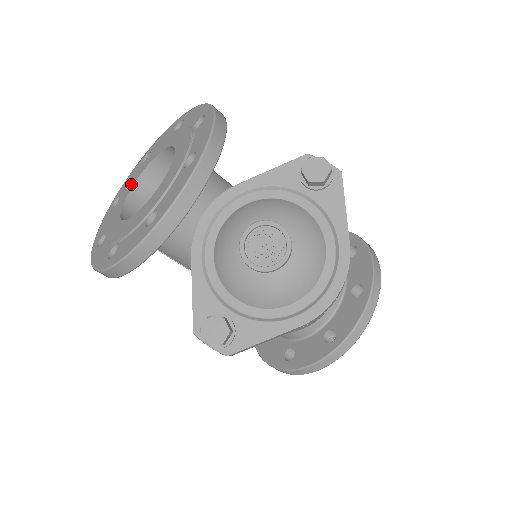
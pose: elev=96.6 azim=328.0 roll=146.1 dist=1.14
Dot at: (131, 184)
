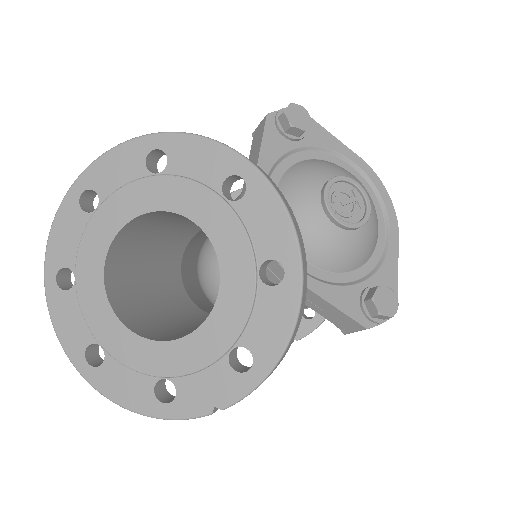
Dot at: (103, 313)
